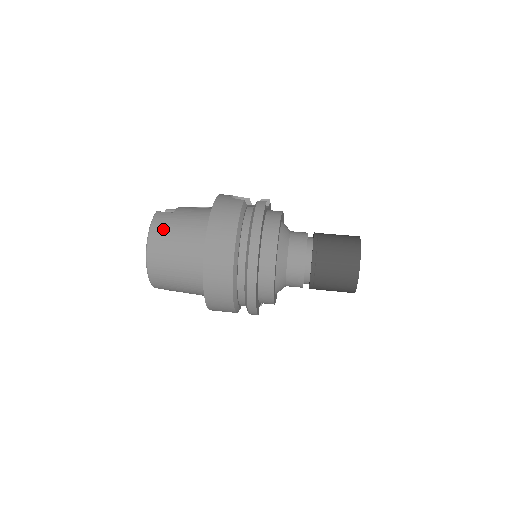
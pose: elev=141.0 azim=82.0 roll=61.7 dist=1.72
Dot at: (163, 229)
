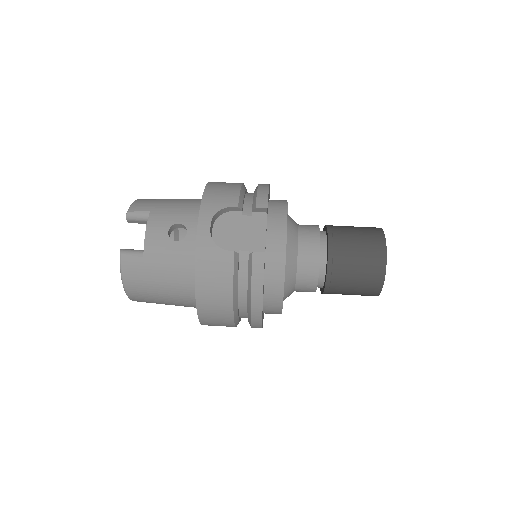
Dot at: (139, 284)
